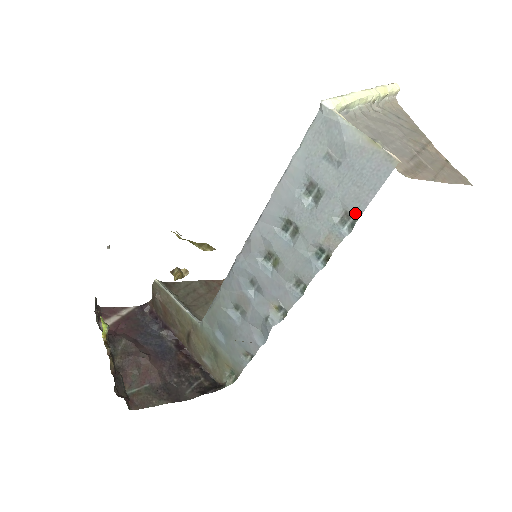
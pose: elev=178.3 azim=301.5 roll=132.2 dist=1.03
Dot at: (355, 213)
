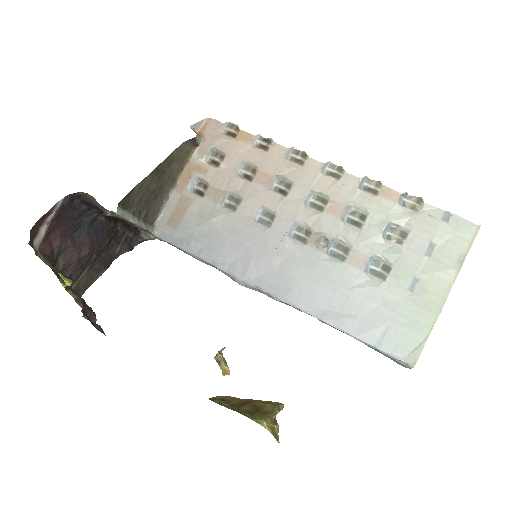
Dot at: occluded
